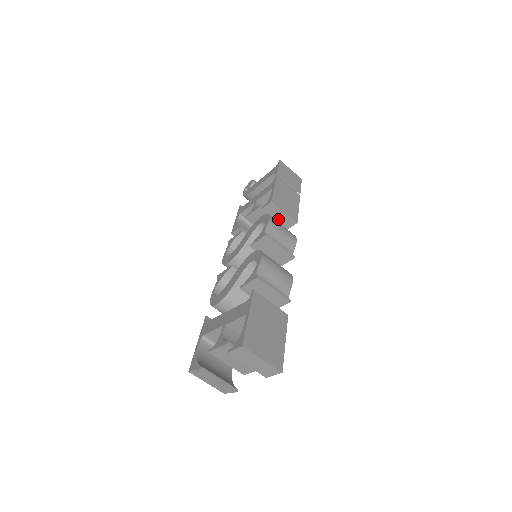
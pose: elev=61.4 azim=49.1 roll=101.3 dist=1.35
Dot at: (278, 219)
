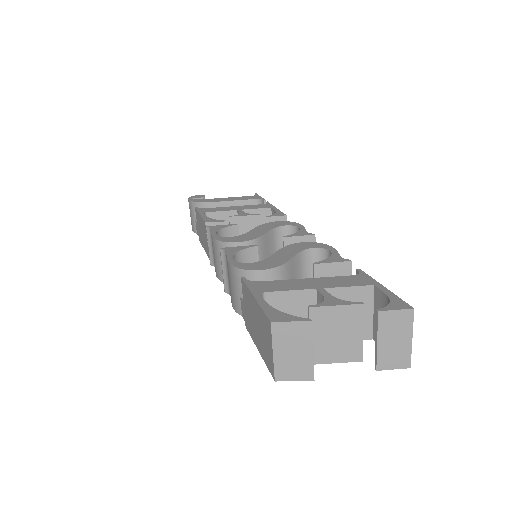
Dot at: occluded
